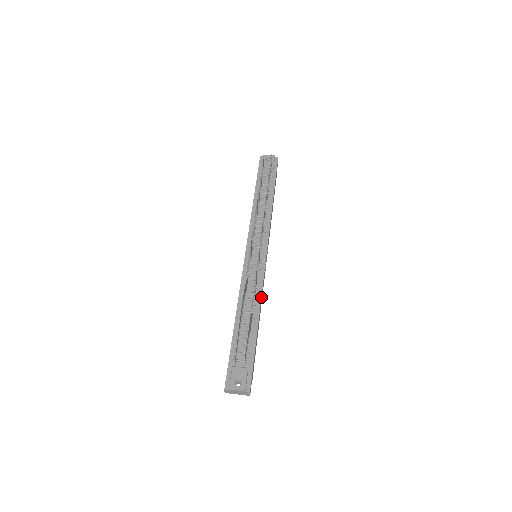
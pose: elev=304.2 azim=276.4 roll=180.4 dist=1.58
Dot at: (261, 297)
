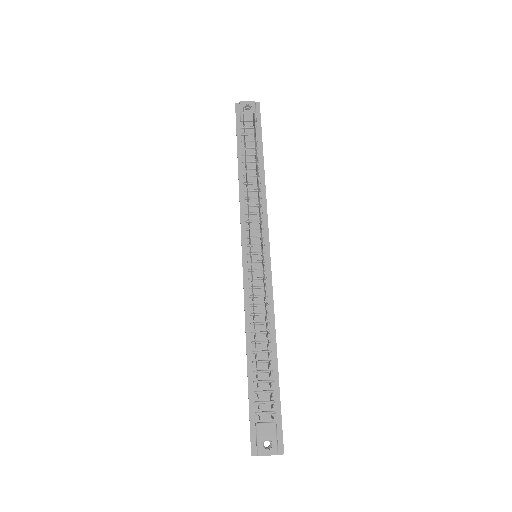
Dot at: (274, 317)
